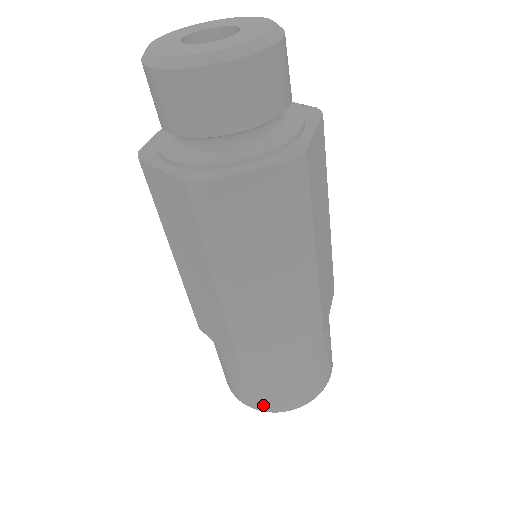
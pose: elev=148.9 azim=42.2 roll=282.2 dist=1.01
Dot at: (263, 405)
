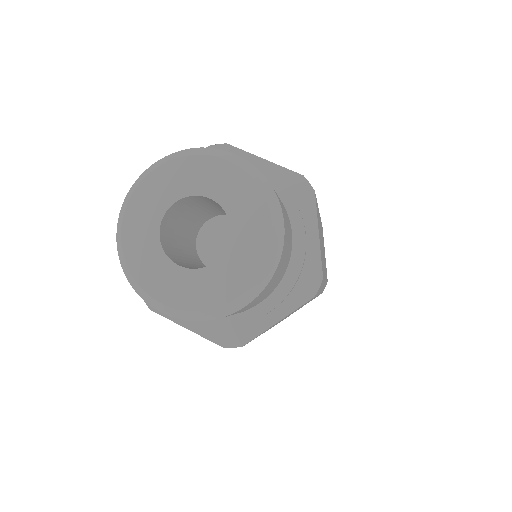
Dot at: occluded
